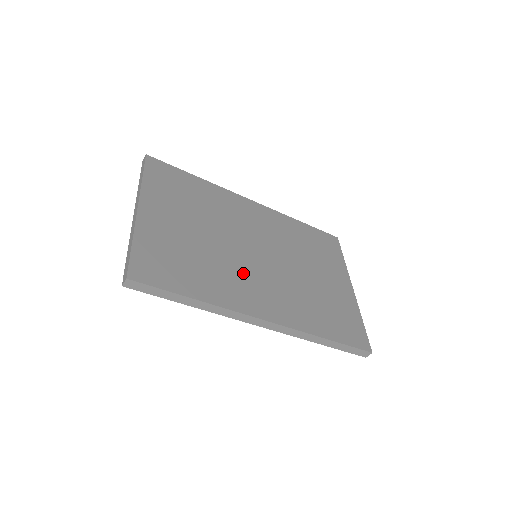
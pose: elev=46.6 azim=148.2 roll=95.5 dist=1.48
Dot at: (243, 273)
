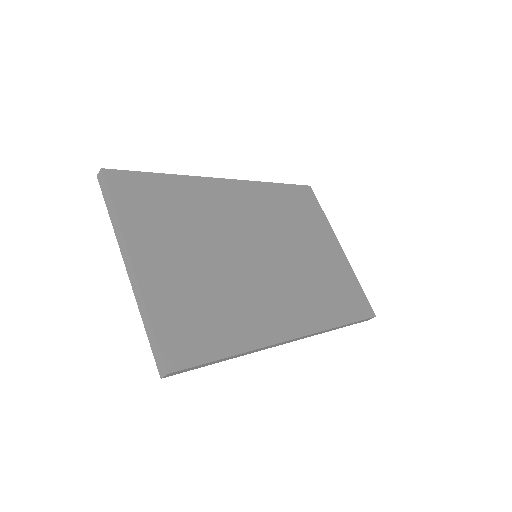
Dot at: (257, 291)
